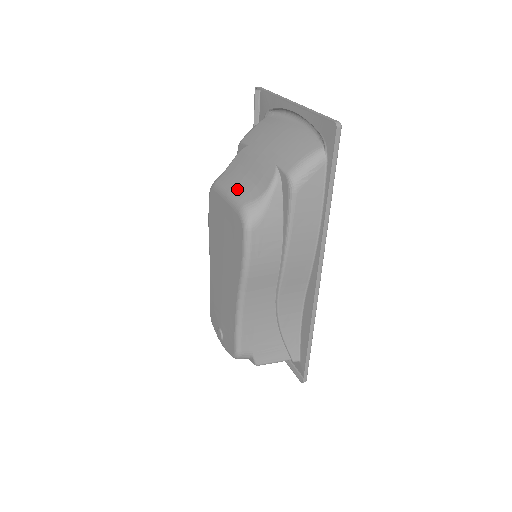
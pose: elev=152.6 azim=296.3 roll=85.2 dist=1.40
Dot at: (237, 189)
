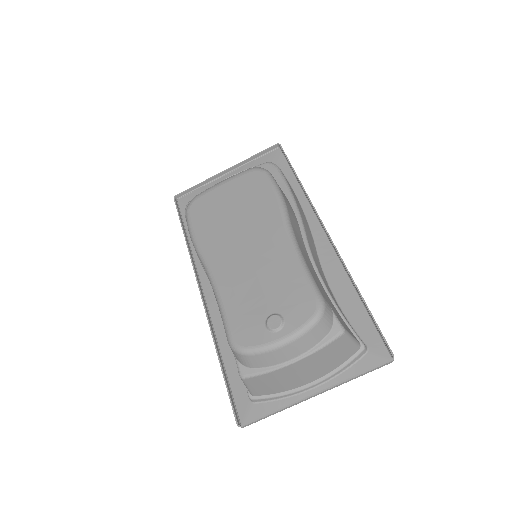
Dot at: occluded
